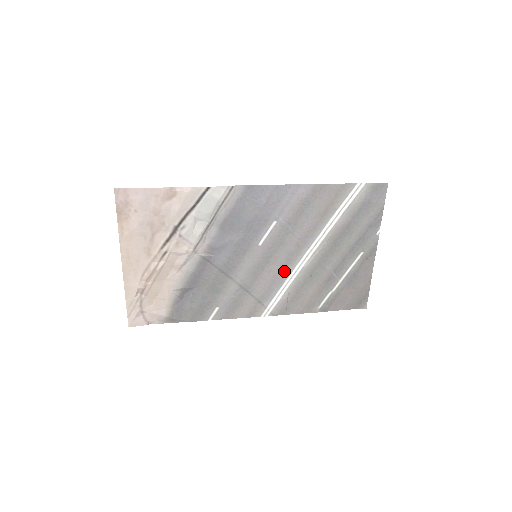
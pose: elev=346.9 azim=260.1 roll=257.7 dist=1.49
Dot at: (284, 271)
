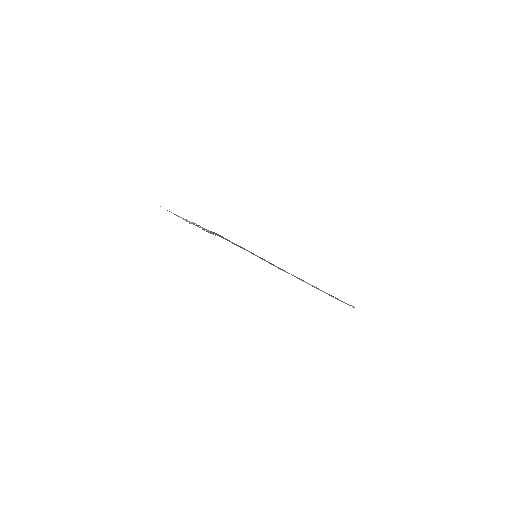
Dot at: (280, 269)
